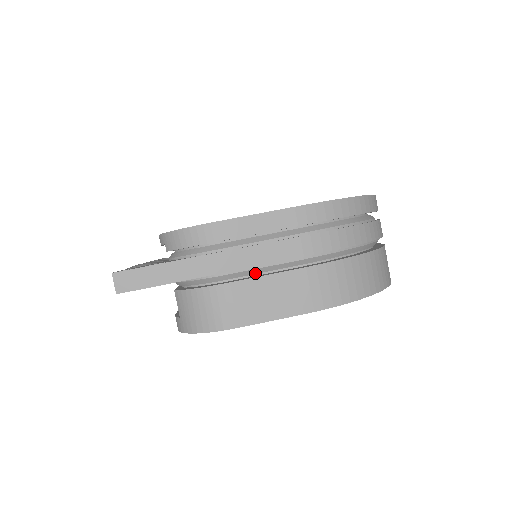
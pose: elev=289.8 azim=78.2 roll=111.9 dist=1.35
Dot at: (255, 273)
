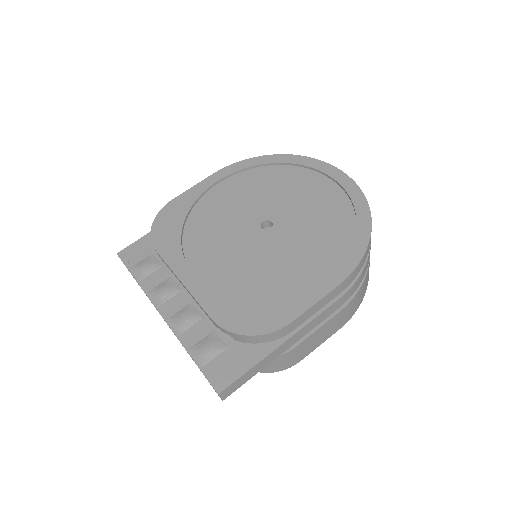
Dot at: occluded
